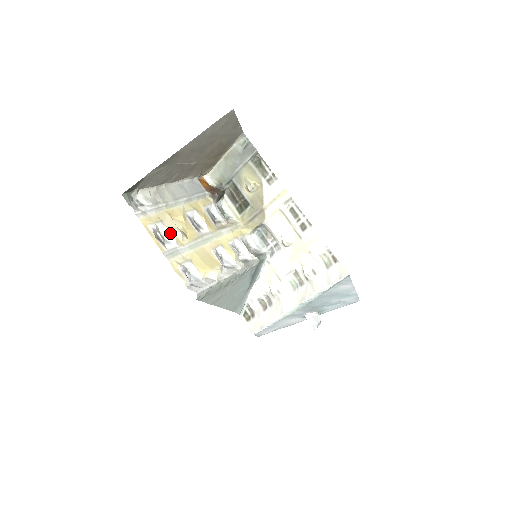
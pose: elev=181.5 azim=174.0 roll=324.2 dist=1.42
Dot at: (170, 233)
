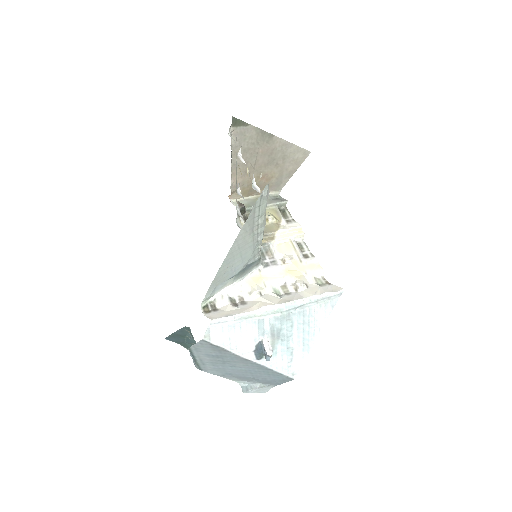
Dot at: (244, 161)
